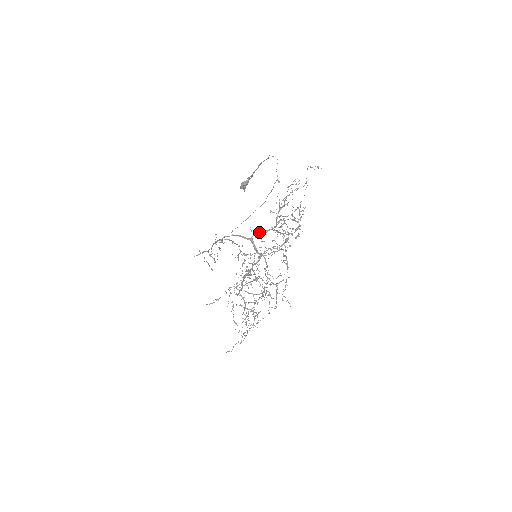
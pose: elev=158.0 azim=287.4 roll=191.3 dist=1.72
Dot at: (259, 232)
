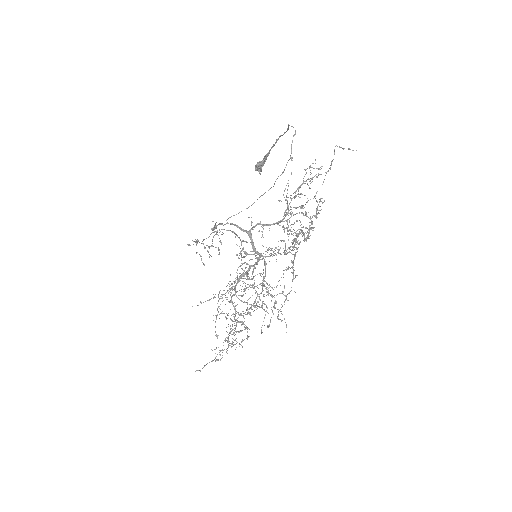
Dot at: (260, 224)
